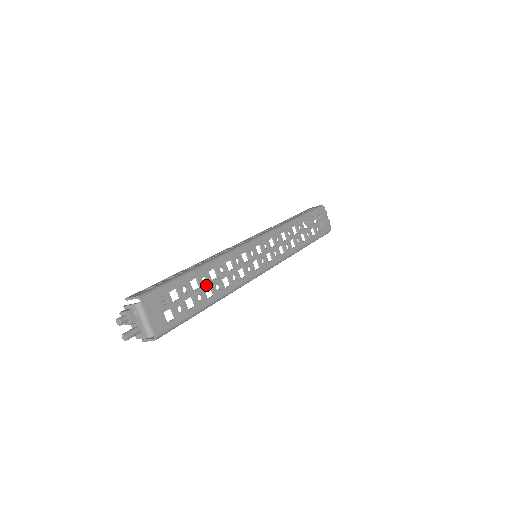
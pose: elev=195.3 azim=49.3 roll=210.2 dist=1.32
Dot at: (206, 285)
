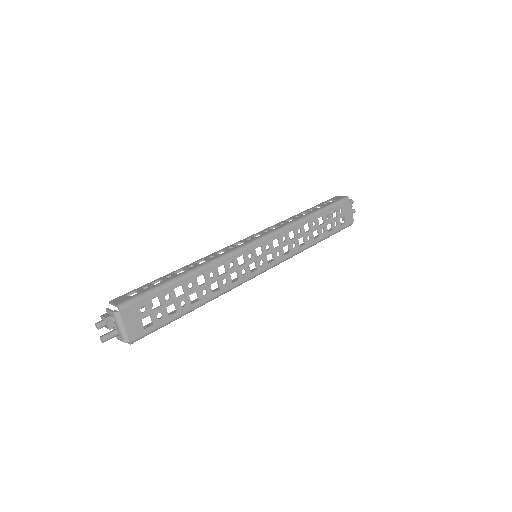
Dot at: (192, 291)
